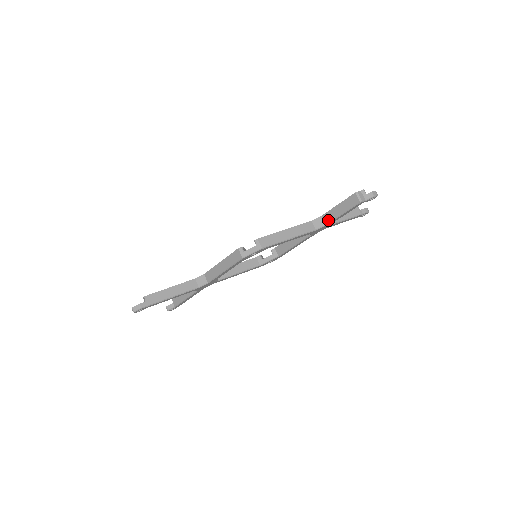
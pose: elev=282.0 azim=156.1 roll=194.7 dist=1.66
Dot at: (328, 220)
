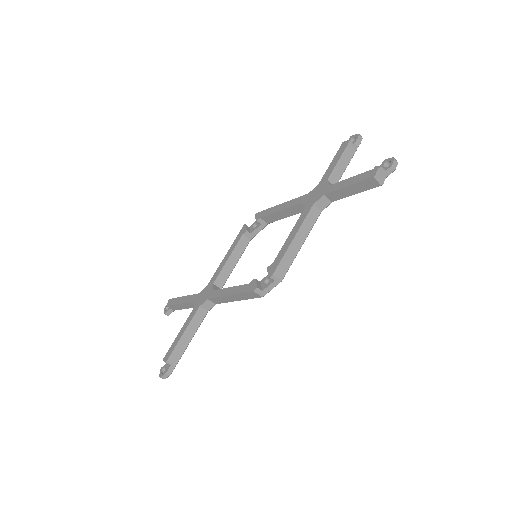
Dot at: (335, 199)
